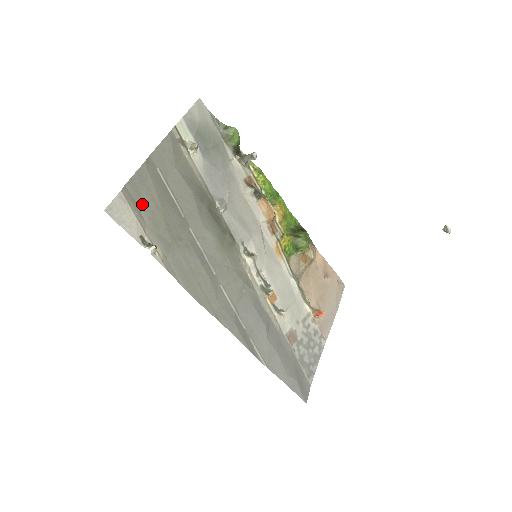
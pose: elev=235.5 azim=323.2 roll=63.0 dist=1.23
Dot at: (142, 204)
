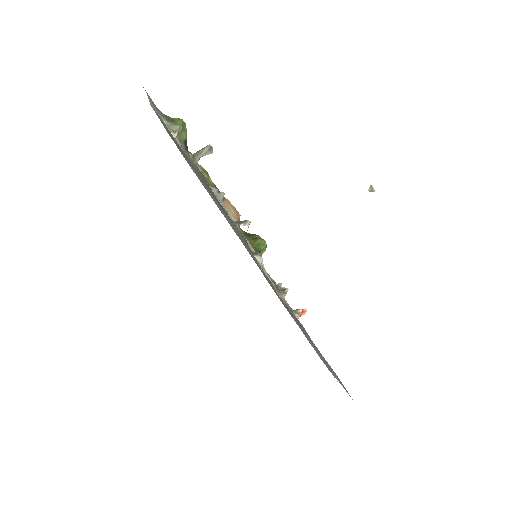
Dot at: (199, 177)
